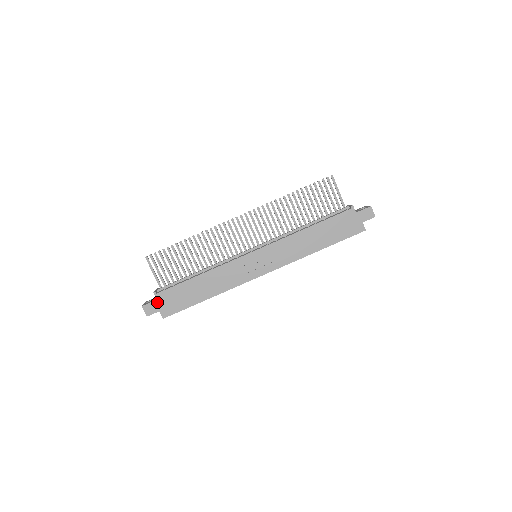
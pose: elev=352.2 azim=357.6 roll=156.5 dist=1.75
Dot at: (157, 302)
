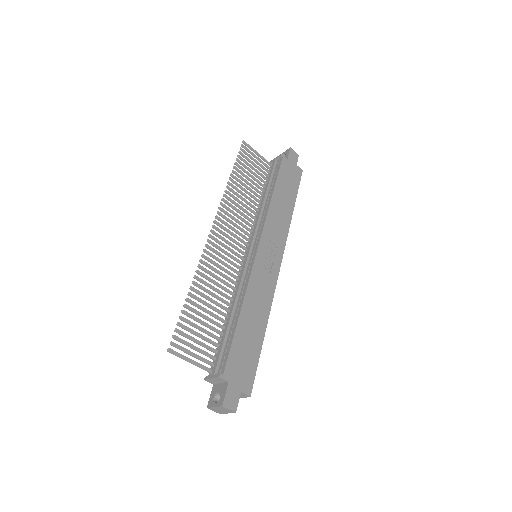
Dot at: (231, 384)
